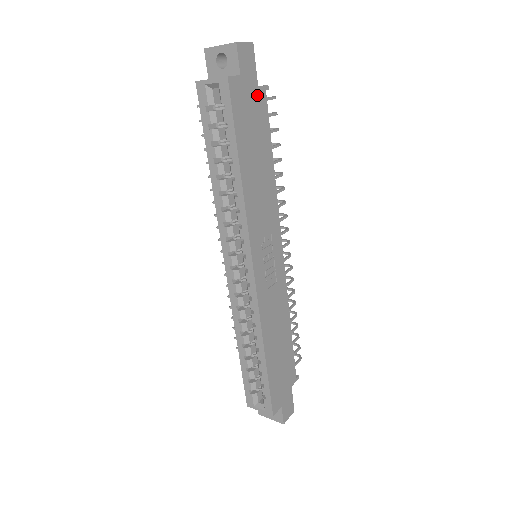
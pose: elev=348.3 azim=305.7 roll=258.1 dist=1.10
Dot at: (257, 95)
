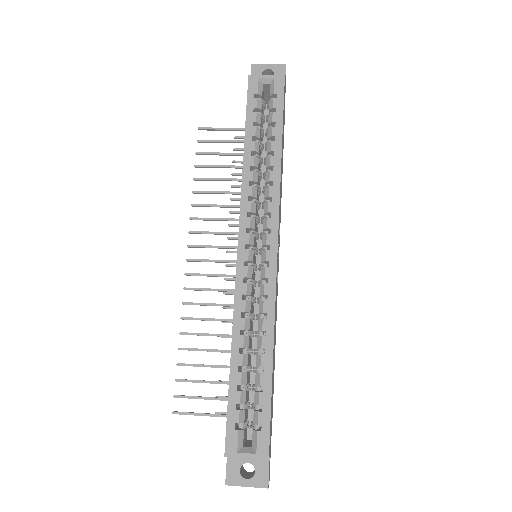
Dot at: (284, 113)
